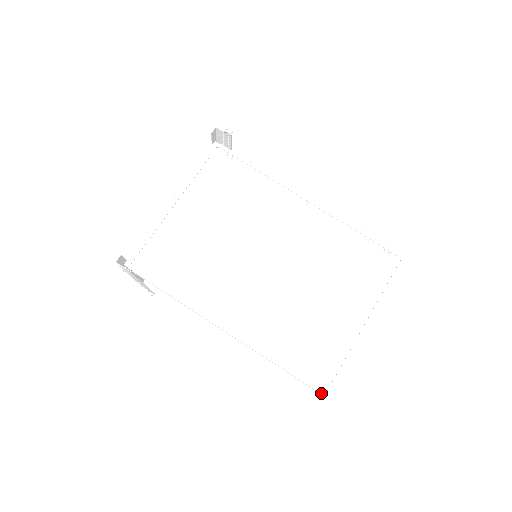
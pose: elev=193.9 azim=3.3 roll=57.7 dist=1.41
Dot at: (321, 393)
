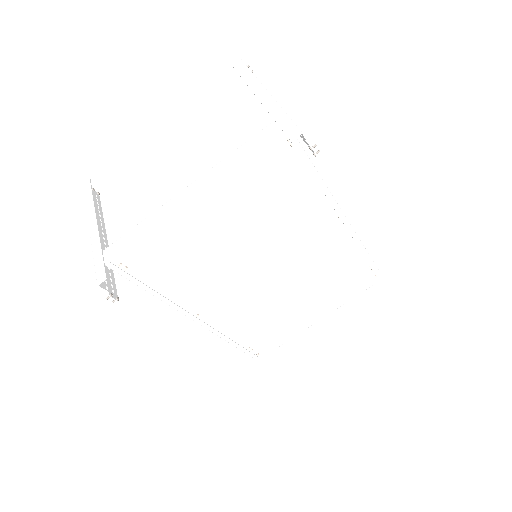
Dot at: (254, 358)
